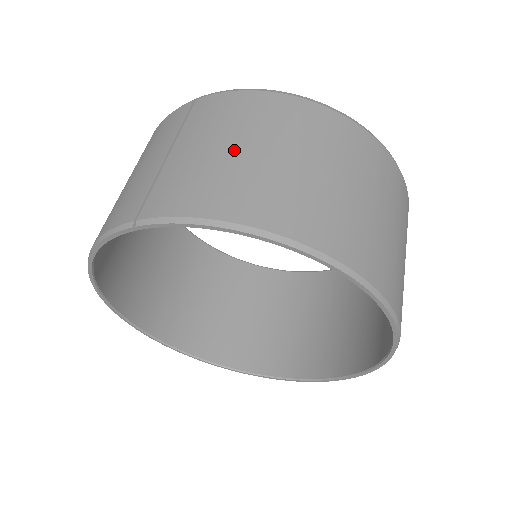
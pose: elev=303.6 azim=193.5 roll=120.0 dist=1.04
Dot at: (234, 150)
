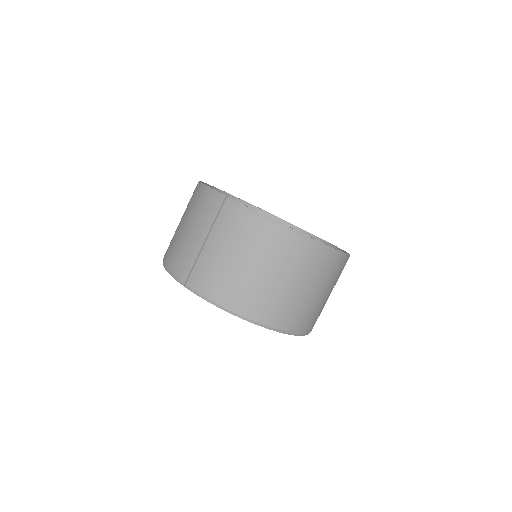
Dot at: (236, 262)
